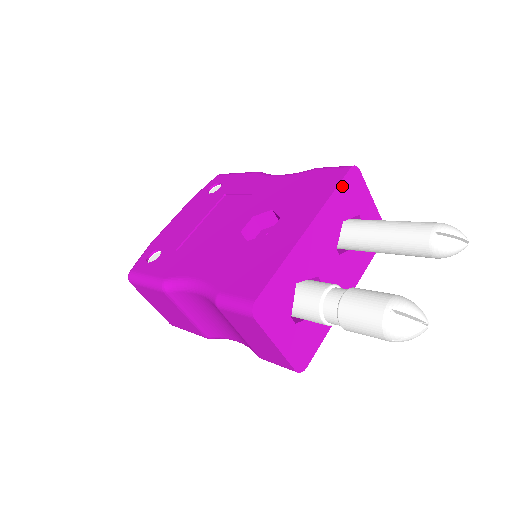
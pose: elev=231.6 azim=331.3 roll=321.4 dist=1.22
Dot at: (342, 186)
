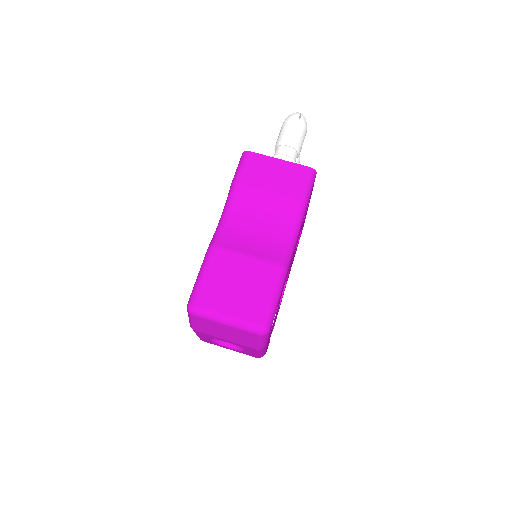
Dot at: occluded
